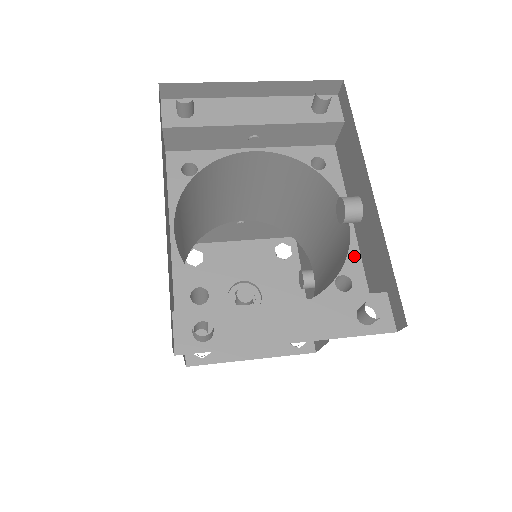
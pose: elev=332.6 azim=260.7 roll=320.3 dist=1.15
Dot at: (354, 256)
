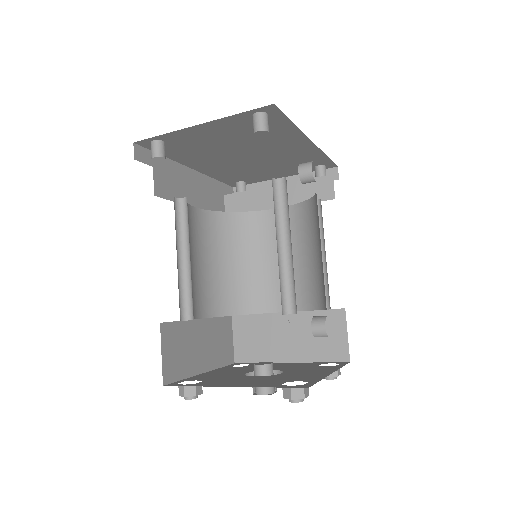
Dot at: occluded
